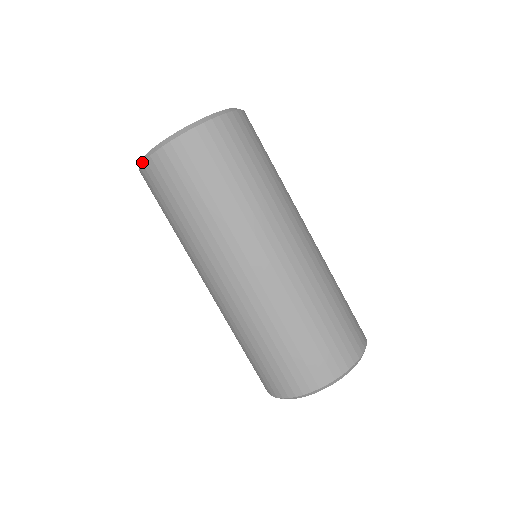
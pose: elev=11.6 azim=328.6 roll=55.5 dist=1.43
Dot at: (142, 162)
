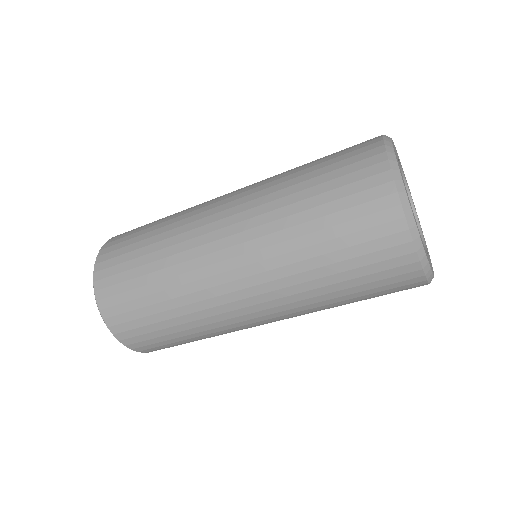
Dot at: occluded
